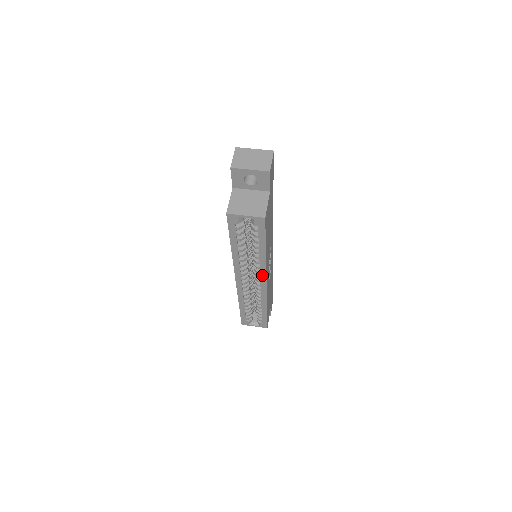
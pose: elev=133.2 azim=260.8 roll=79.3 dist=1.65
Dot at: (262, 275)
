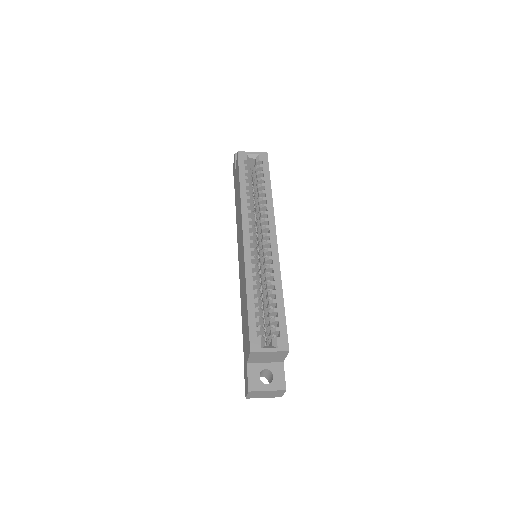
Dot at: (271, 223)
